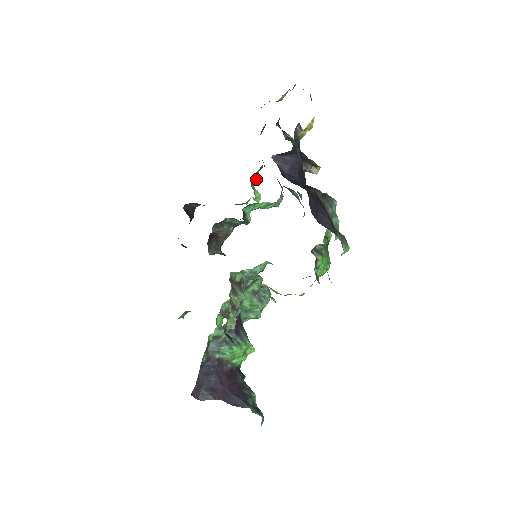
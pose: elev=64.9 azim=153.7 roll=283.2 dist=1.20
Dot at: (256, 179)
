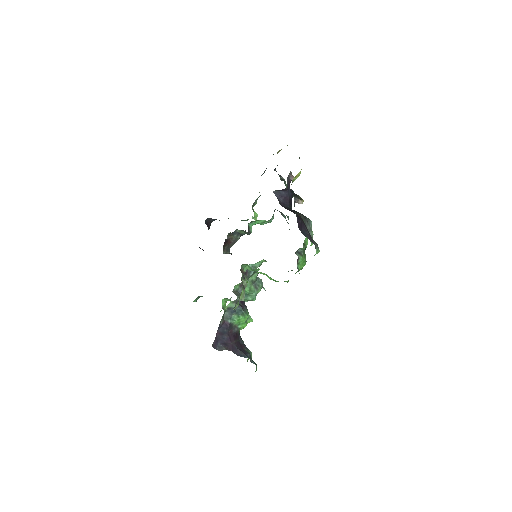
Dot at: (255, 204)
